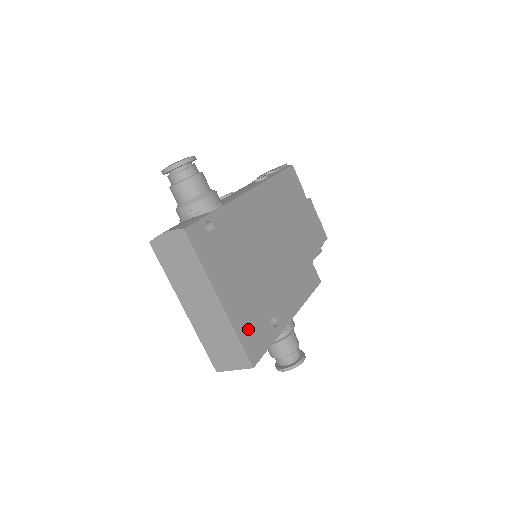
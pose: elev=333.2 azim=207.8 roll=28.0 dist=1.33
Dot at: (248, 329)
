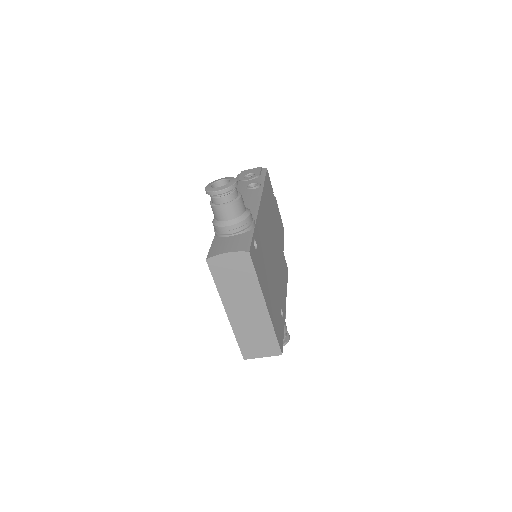
Dot at: (277, 325)
